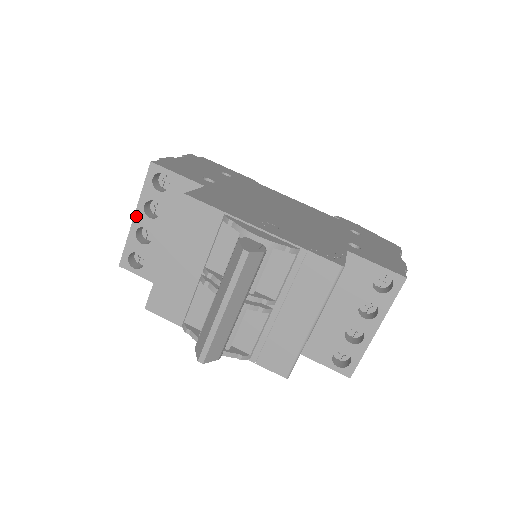
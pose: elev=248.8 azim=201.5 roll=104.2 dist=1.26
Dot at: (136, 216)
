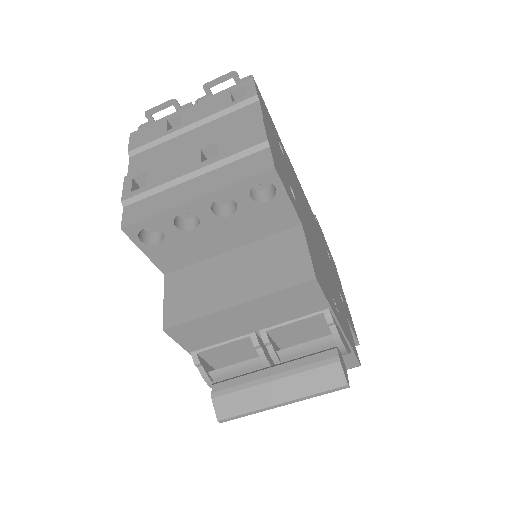
Dot at: (197, 201)
